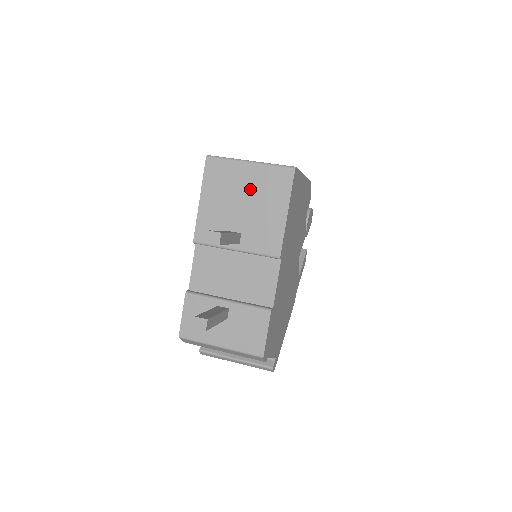
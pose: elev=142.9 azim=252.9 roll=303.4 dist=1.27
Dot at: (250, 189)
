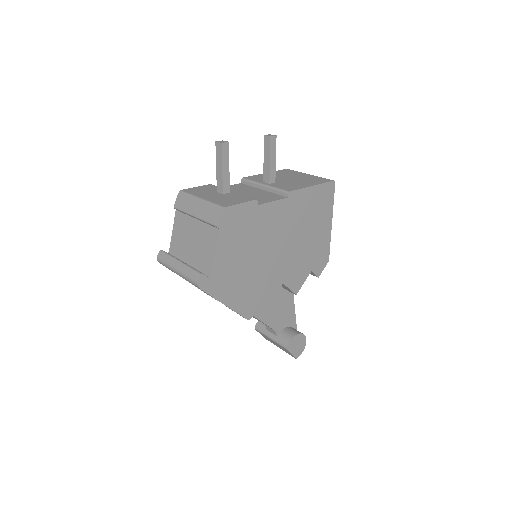
Dot at: (300, 178)
